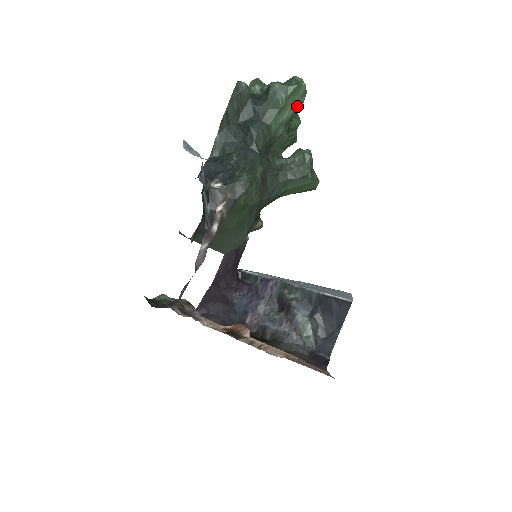
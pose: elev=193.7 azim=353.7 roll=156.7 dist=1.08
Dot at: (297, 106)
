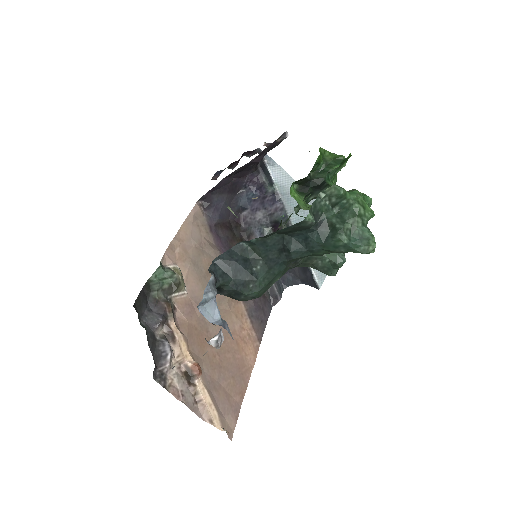
Dot at: occluded
